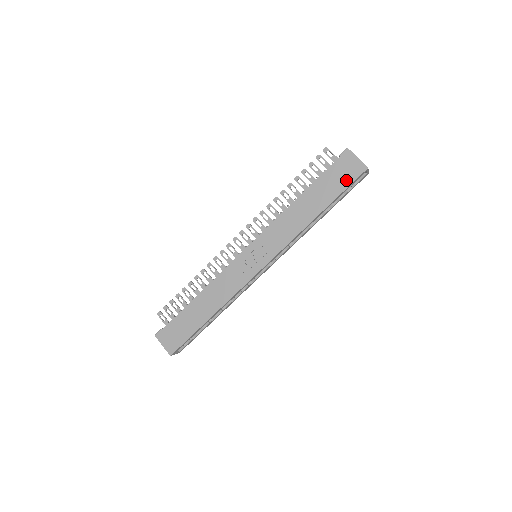
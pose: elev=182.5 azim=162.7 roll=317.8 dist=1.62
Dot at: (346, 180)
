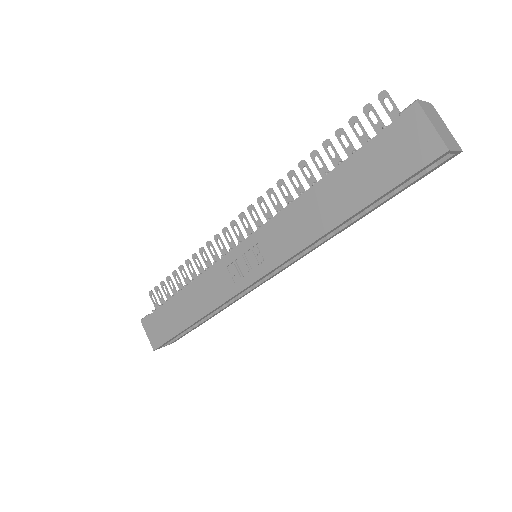
Dot at: (401, 167)
